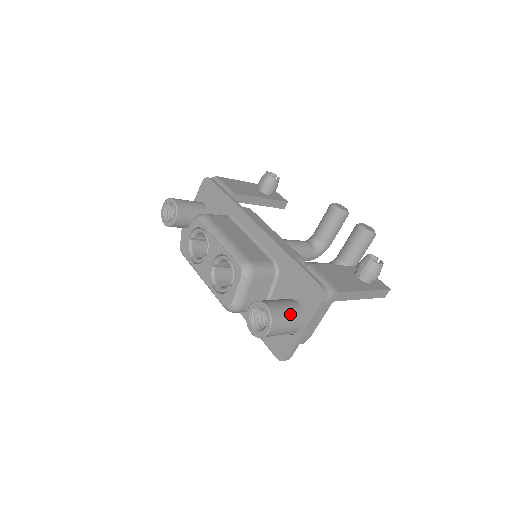
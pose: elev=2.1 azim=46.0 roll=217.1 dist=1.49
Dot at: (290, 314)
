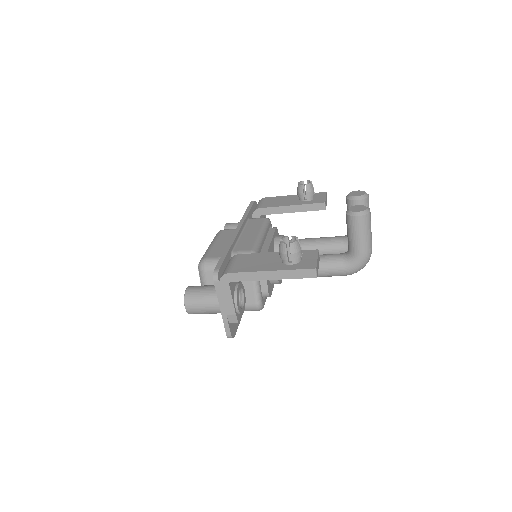
Dot at: (205, 295)
